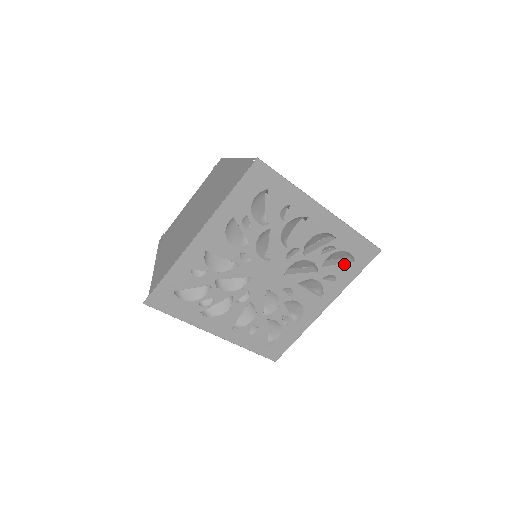
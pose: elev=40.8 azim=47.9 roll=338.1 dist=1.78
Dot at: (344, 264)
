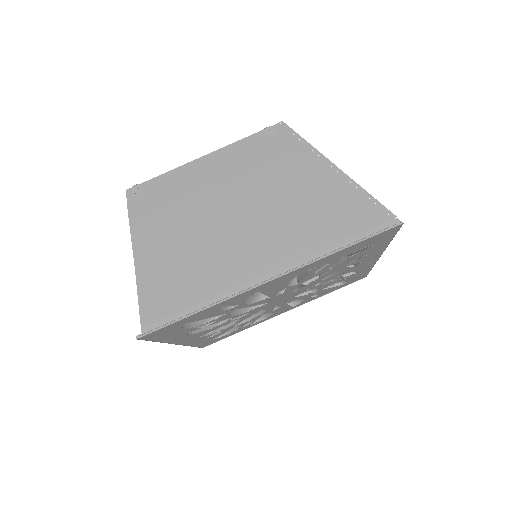
Dot at: (335, 287)
